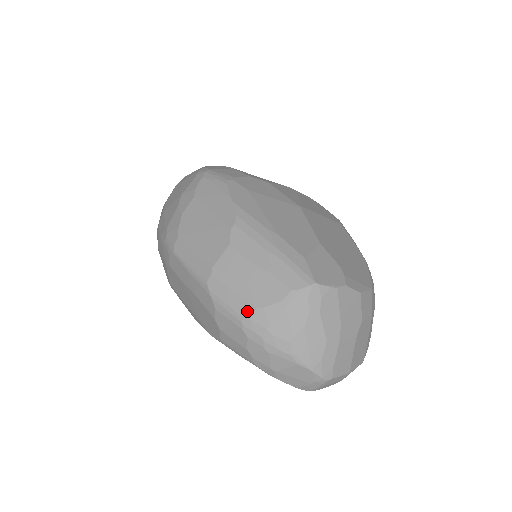
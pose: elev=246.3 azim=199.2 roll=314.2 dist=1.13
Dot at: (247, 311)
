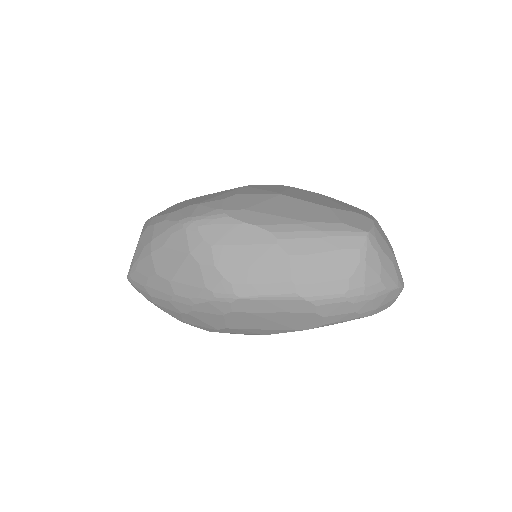
Dot at: (343, 287)
